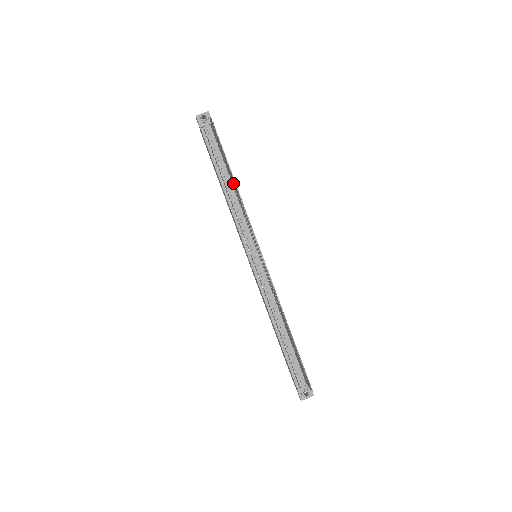
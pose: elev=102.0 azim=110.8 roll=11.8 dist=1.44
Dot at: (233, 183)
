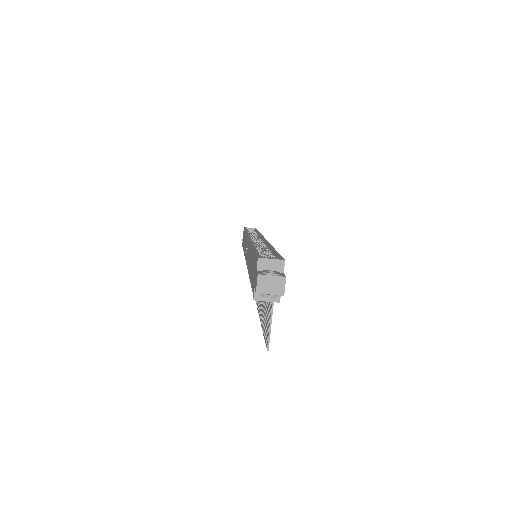
Dot at: occluded
